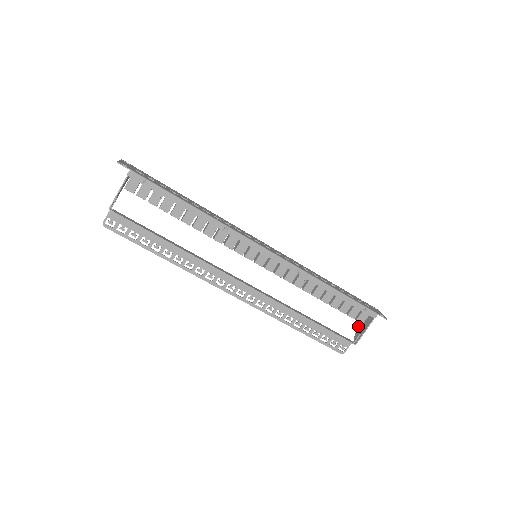
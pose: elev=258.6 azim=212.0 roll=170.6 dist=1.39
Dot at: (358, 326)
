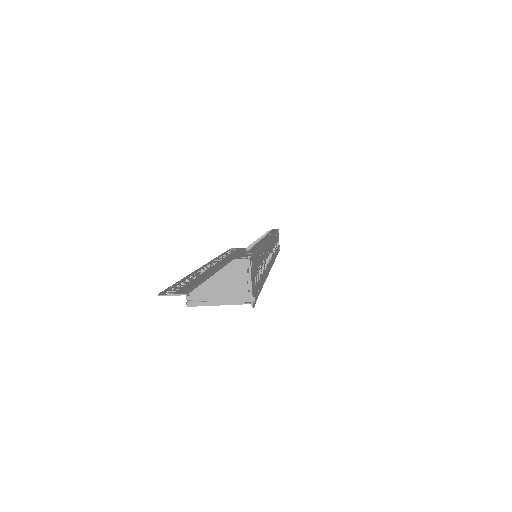
Dot at: (258, 241)
